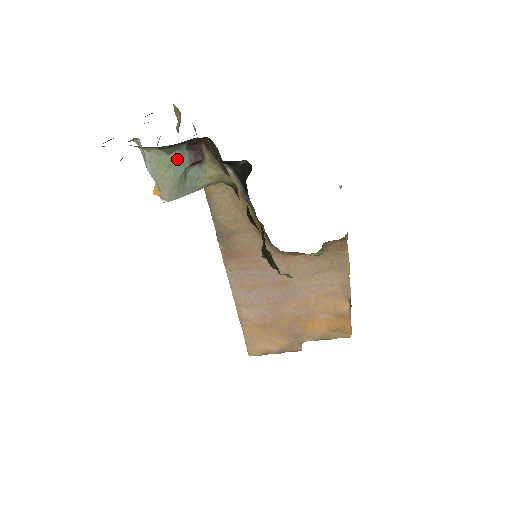
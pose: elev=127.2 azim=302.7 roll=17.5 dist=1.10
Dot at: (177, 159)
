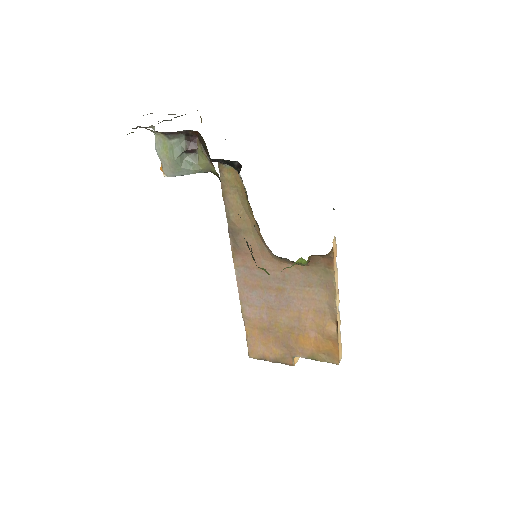
Dot at: (176, 145)
